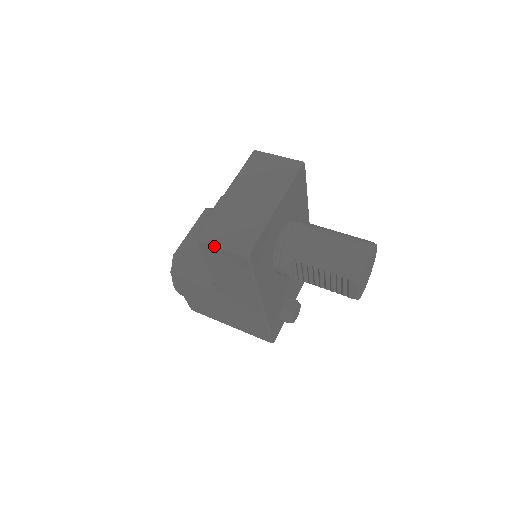
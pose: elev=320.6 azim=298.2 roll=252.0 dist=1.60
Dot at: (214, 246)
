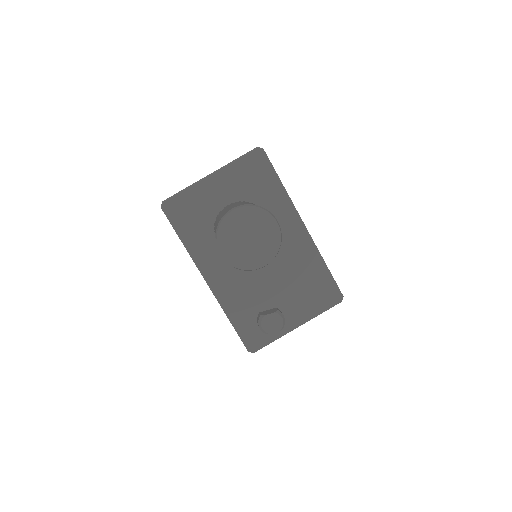
Dot at: occluded
